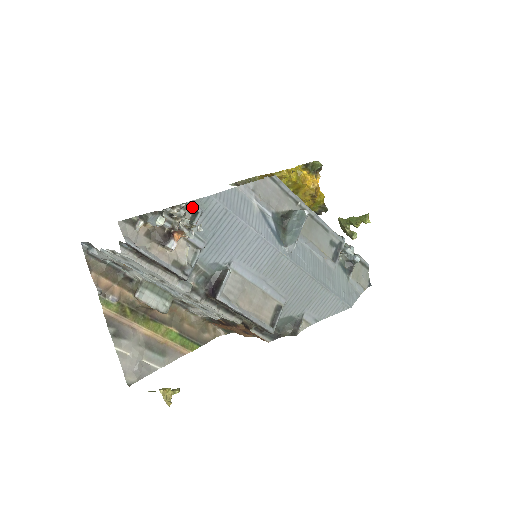
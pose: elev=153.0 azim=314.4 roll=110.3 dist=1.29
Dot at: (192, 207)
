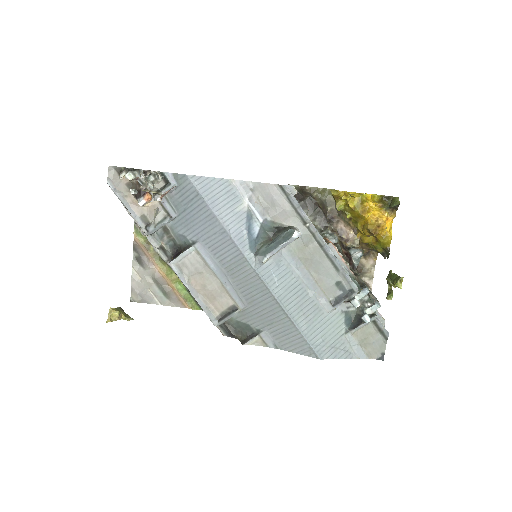
Dot at: (167, 178)
